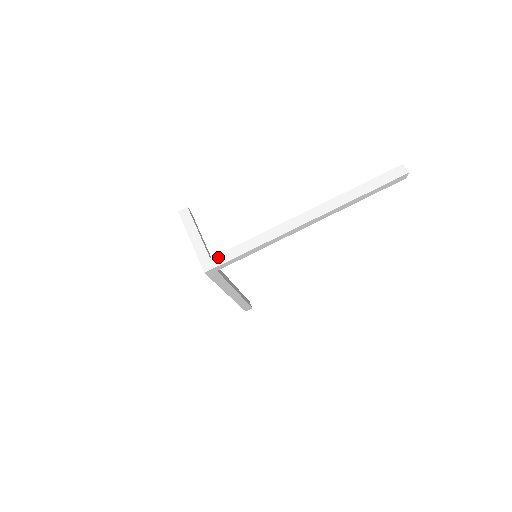
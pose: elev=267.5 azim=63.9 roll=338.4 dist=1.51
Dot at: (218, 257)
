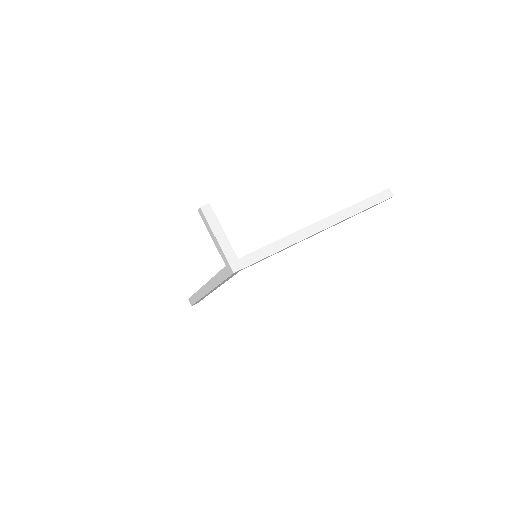
Dot at: (246, 258)
